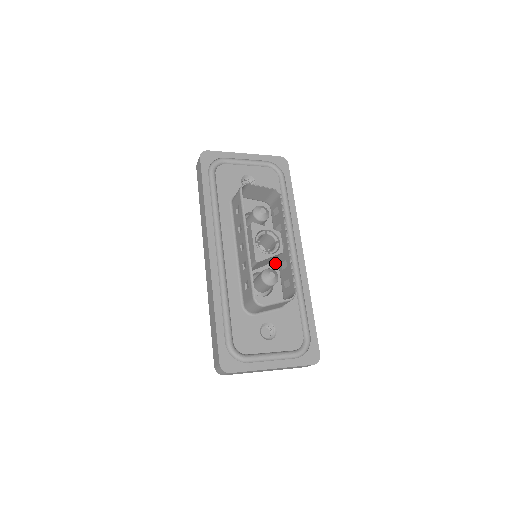
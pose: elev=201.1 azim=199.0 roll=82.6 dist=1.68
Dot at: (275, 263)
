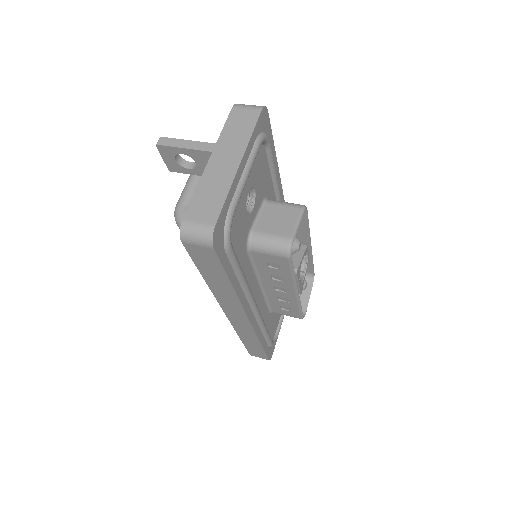
Dot at: occluded
